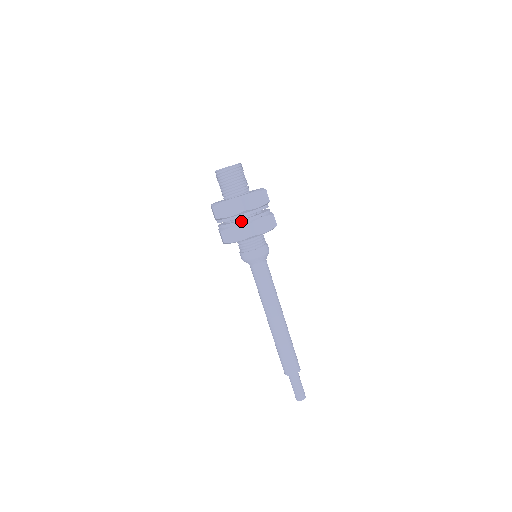
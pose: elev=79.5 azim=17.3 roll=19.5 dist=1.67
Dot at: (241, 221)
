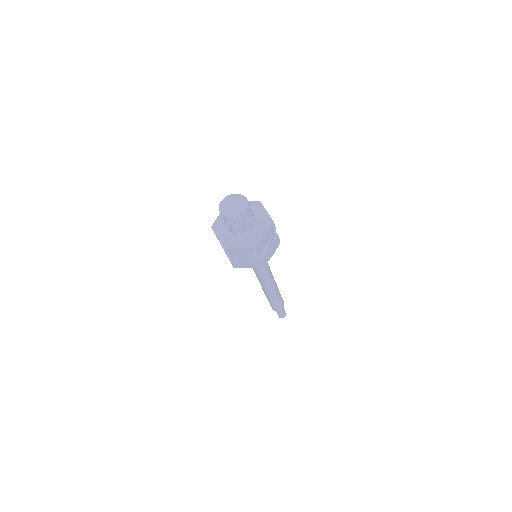
Dot at: (253, 257)
